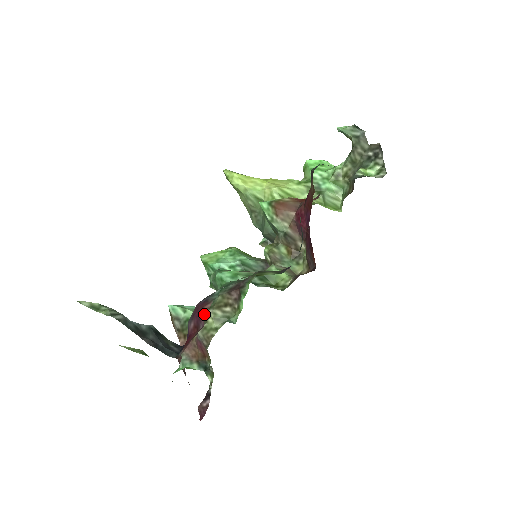
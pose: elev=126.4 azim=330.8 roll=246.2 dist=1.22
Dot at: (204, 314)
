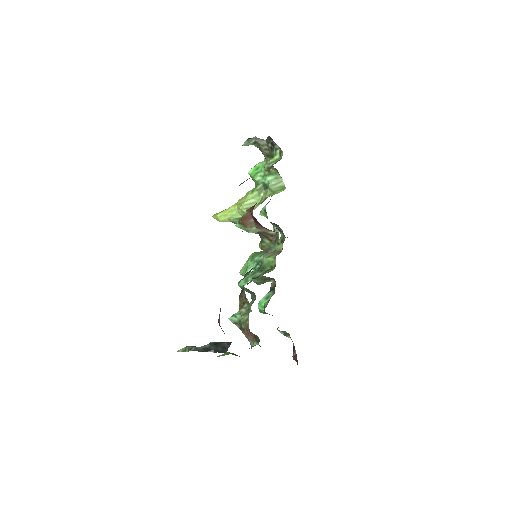
Dot at: (219, 325)
